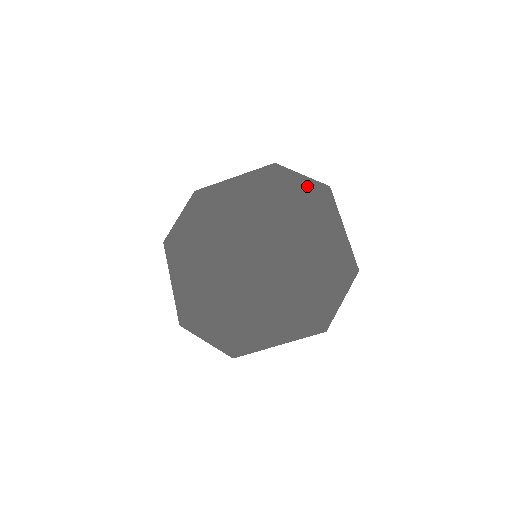
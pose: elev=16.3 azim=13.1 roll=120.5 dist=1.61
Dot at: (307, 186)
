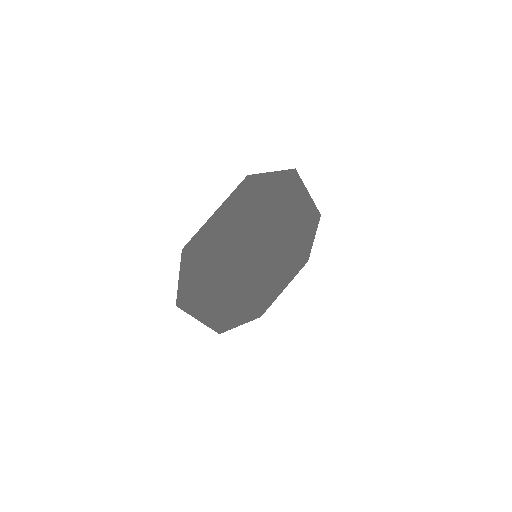
Dot at: (279, 179)
